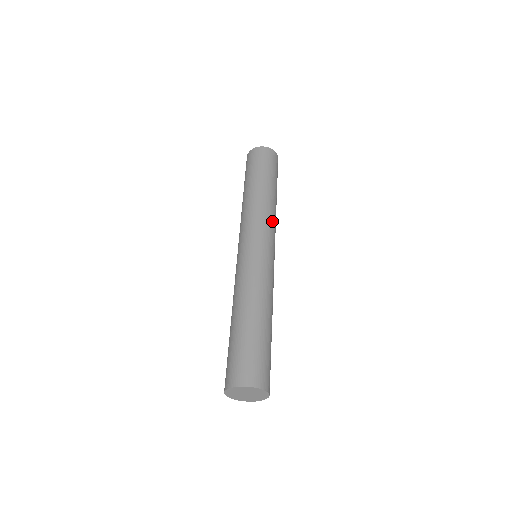
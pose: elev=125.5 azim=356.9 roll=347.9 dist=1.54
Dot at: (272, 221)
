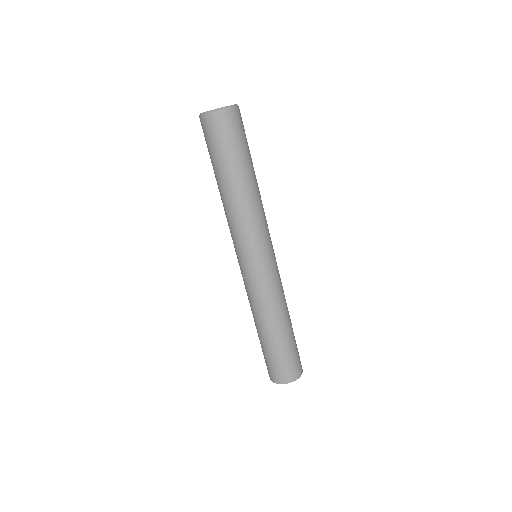
Dot at: (265, 217)
